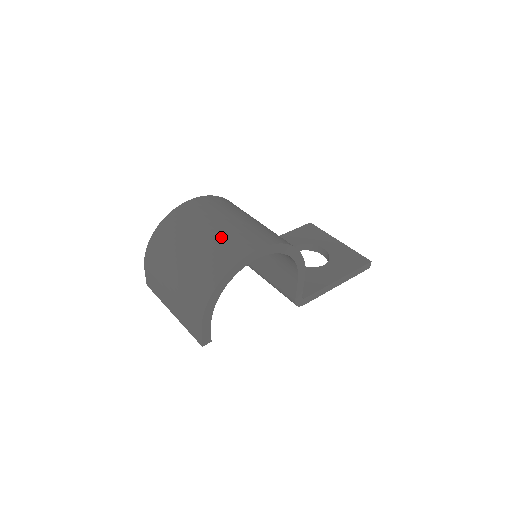
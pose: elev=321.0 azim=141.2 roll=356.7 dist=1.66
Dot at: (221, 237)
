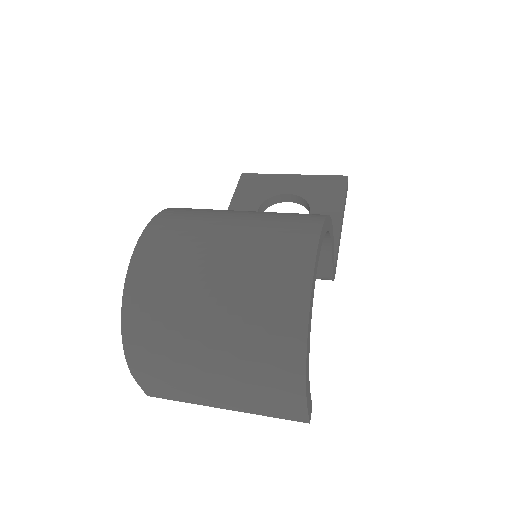
Dot at: (247, 268)
